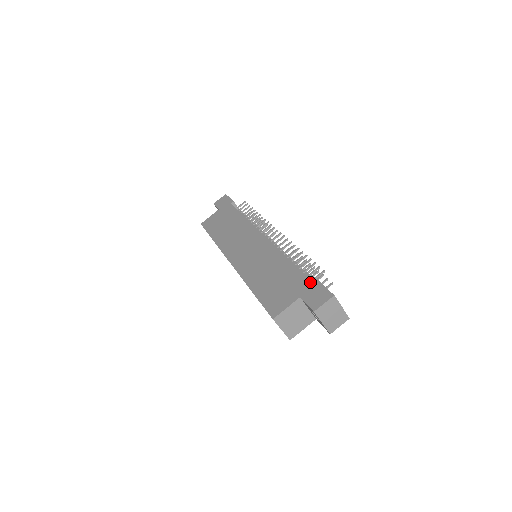
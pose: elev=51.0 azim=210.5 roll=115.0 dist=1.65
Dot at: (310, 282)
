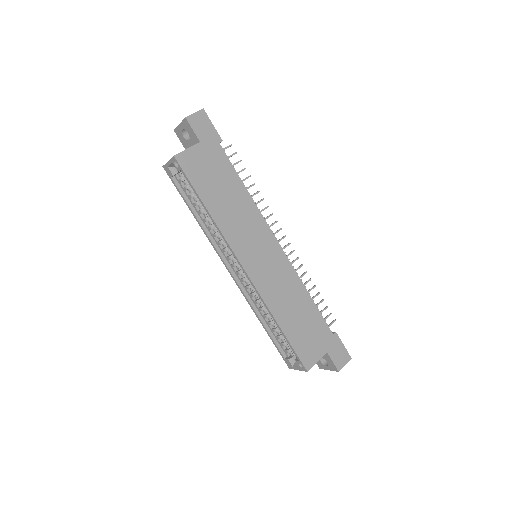
Dot at: (334, 337)
